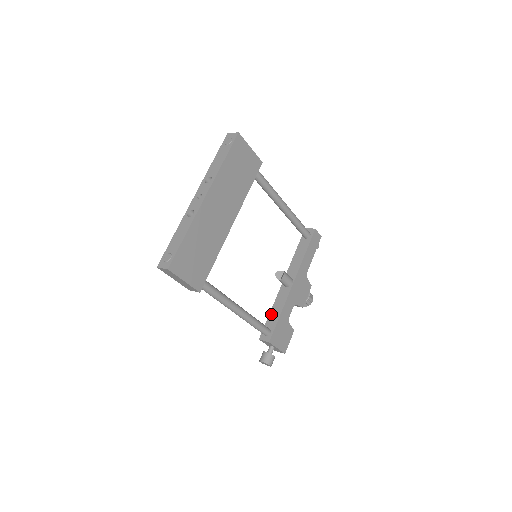
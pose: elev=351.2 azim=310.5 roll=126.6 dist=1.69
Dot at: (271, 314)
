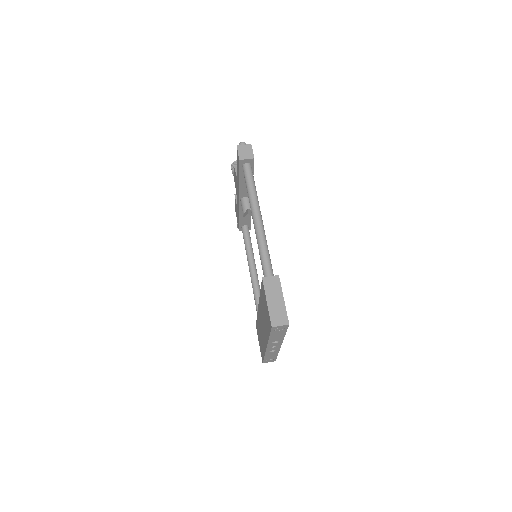
Dot at: (241, 219)
